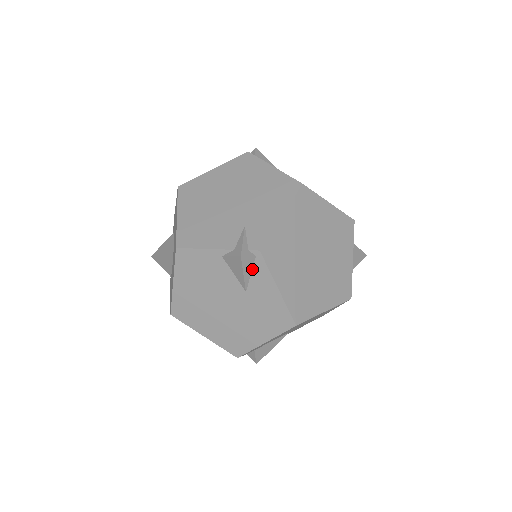
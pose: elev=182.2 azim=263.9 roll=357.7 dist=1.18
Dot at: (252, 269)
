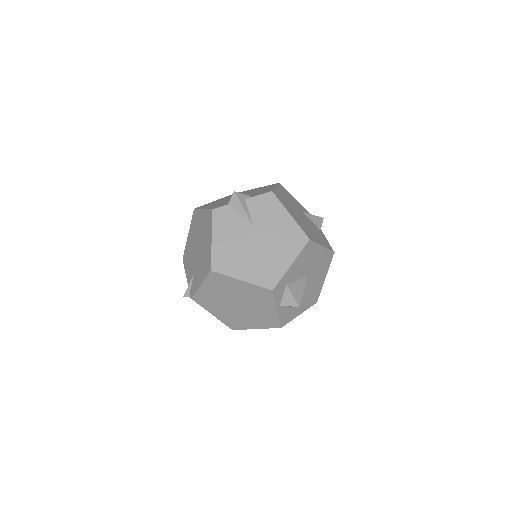
Dot at: occluded
